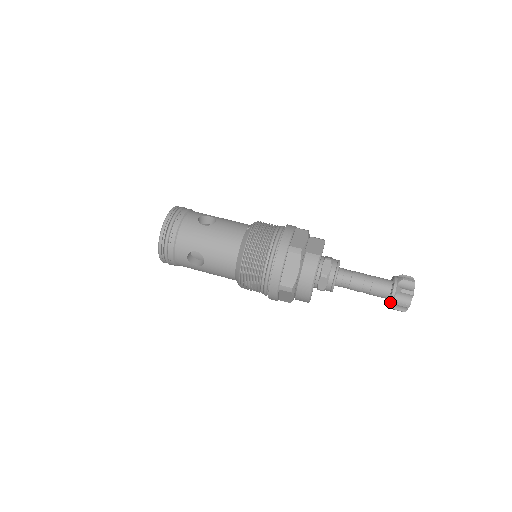
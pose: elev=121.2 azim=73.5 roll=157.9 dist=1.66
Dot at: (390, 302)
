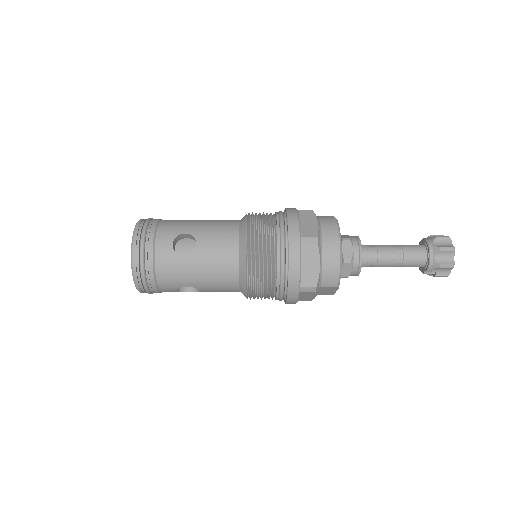
Dot at: (431, 255)
